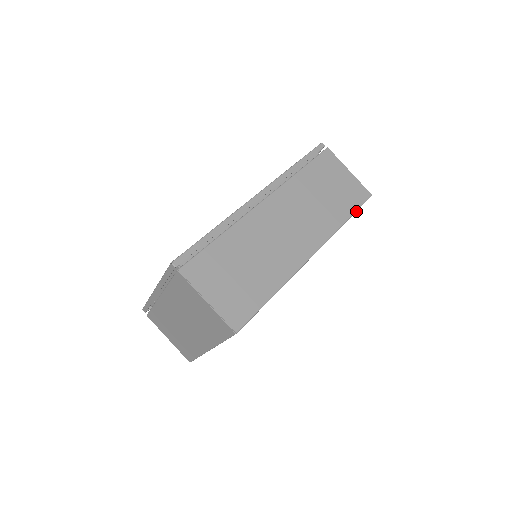
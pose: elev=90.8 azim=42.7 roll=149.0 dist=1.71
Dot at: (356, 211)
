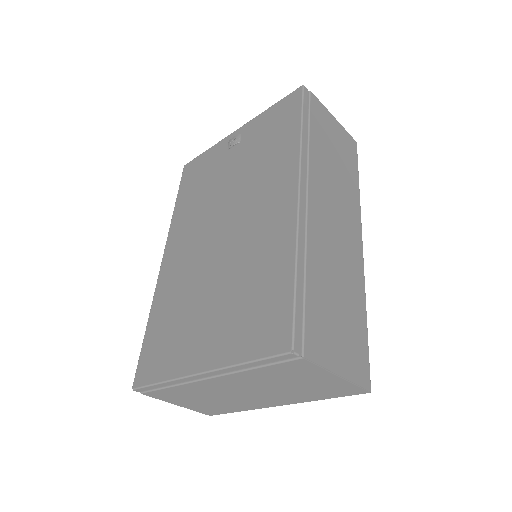
Dot at: occluded
